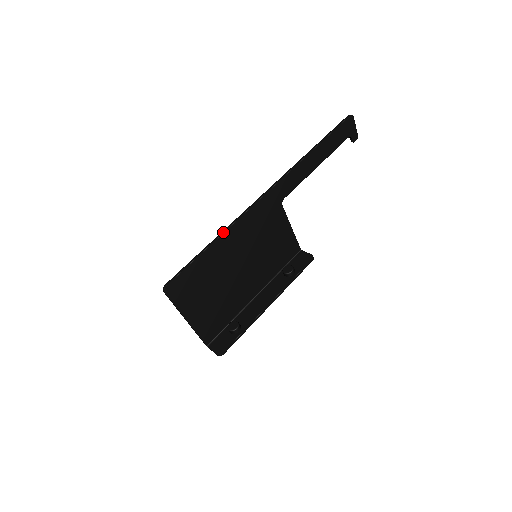
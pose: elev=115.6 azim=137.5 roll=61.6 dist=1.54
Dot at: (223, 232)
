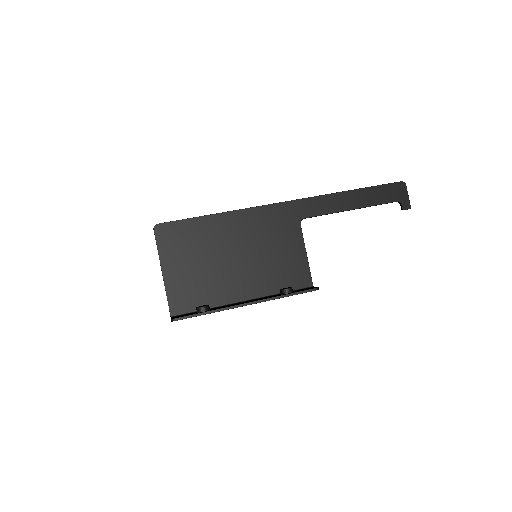
Dot at: (229, 211)
